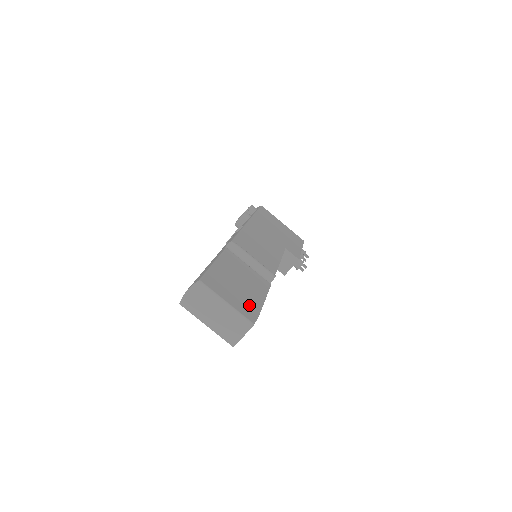
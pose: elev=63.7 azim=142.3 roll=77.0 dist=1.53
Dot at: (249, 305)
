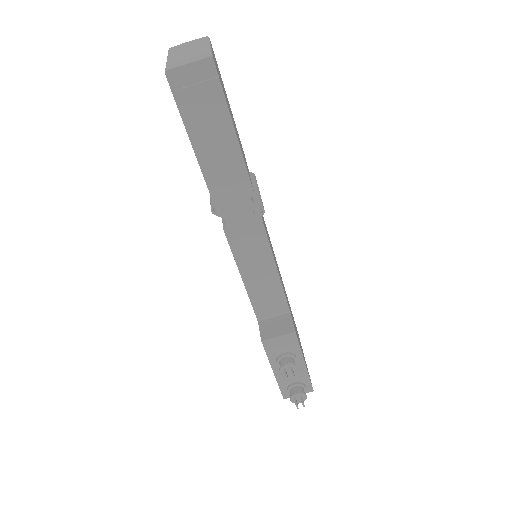
Dot at: (223, 89)
